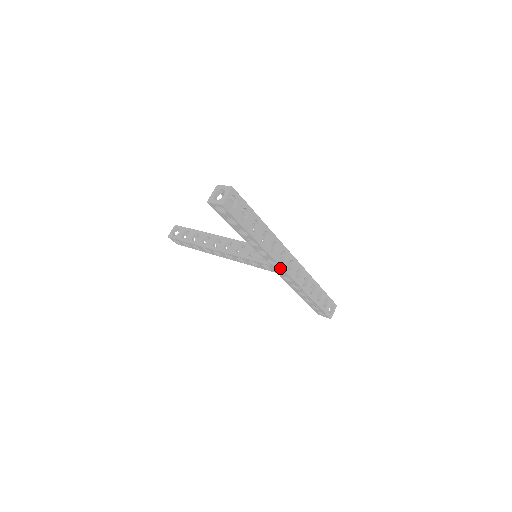
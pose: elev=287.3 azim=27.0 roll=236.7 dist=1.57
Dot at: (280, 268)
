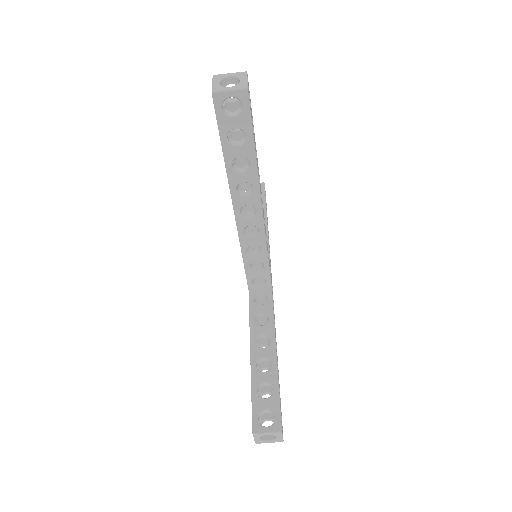
Dot at: occluded
